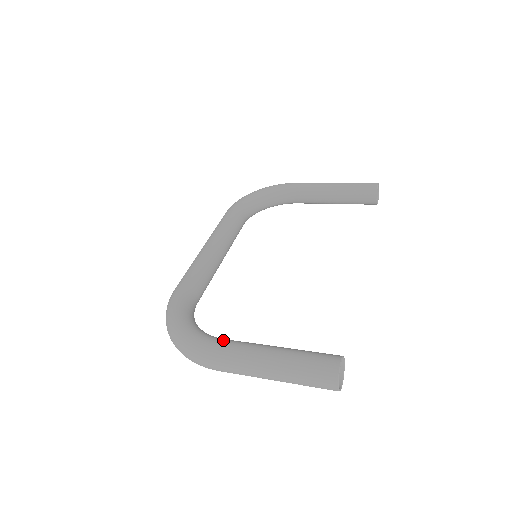
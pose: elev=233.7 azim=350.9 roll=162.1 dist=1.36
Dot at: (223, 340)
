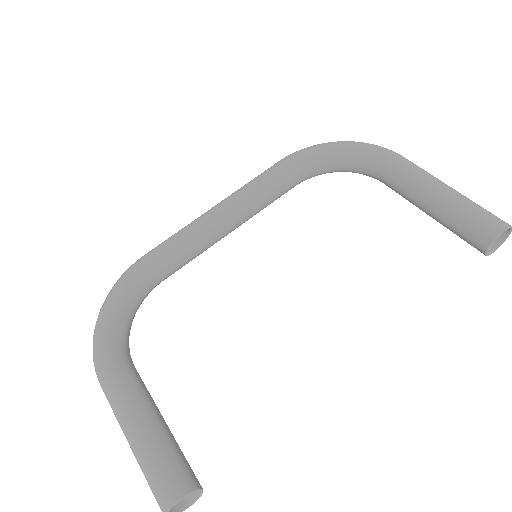
Dot at: (118, 368)
